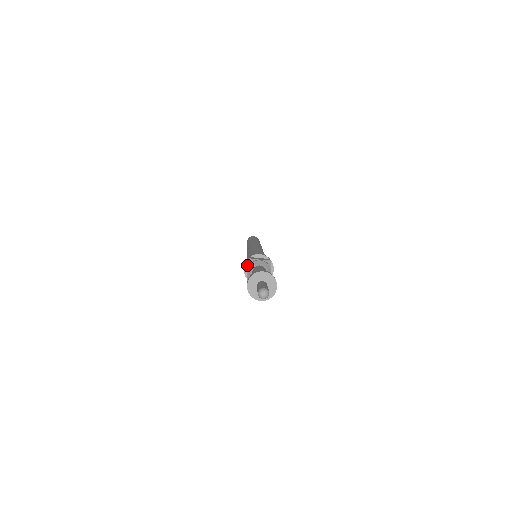
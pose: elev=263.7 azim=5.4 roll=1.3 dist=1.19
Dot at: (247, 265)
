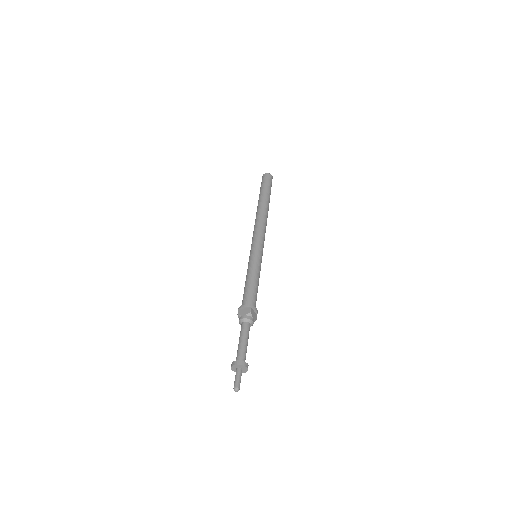
Dot at: (246, 308)
